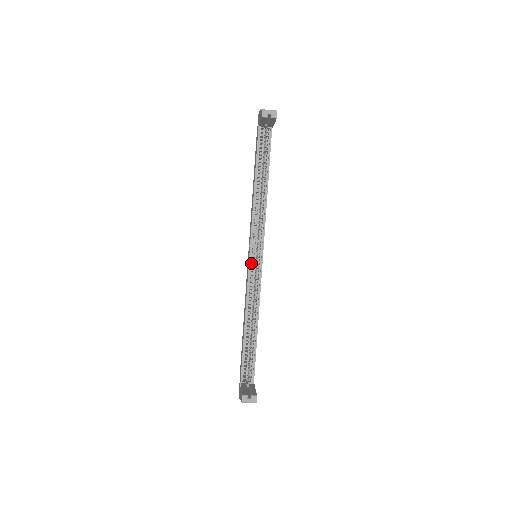
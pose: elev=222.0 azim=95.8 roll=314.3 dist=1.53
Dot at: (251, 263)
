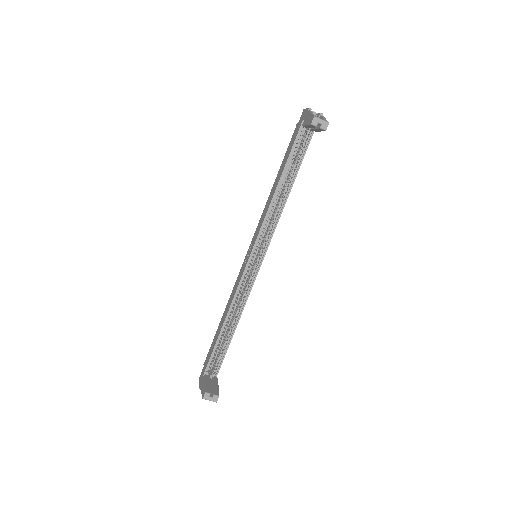
Dot at: occluded
